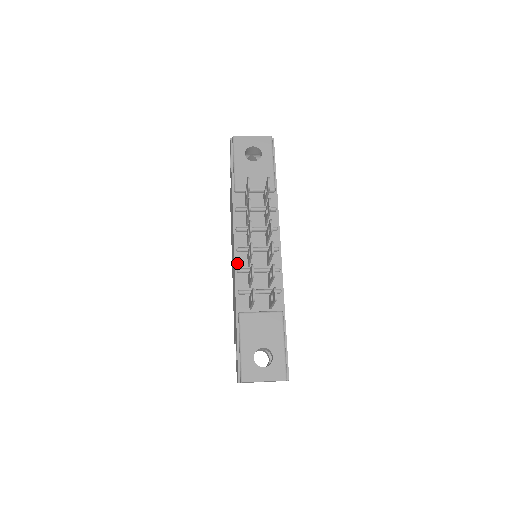
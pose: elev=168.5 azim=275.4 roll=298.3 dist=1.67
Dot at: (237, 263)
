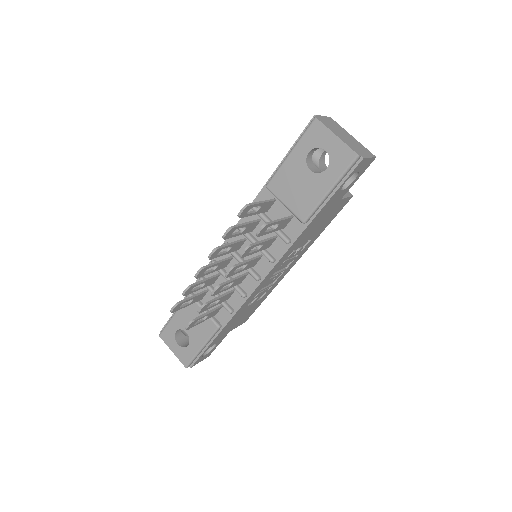
Dot at: occluded
